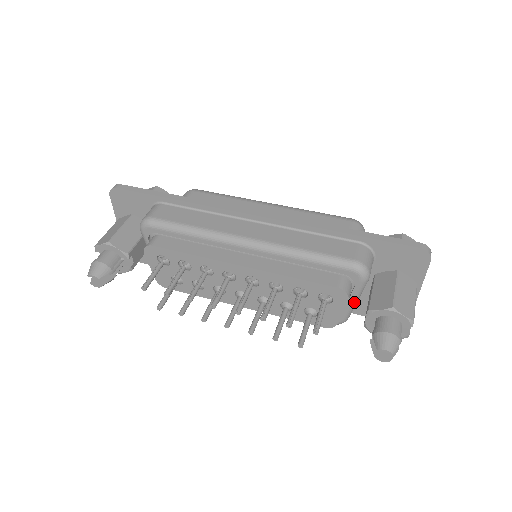
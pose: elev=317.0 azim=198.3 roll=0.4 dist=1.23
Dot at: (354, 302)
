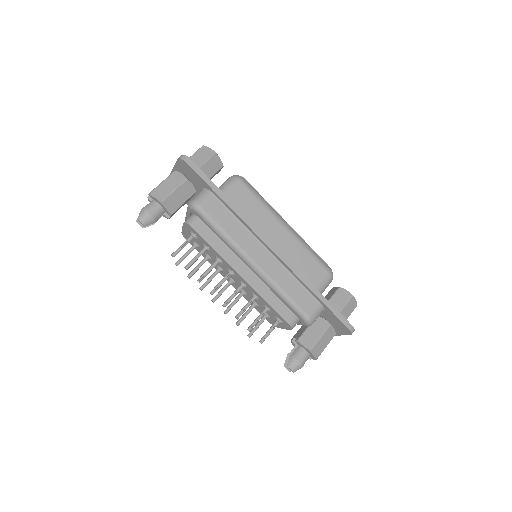
Dot at: occluded
